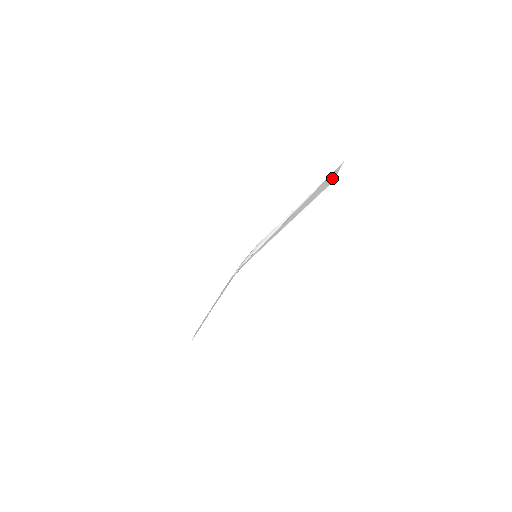
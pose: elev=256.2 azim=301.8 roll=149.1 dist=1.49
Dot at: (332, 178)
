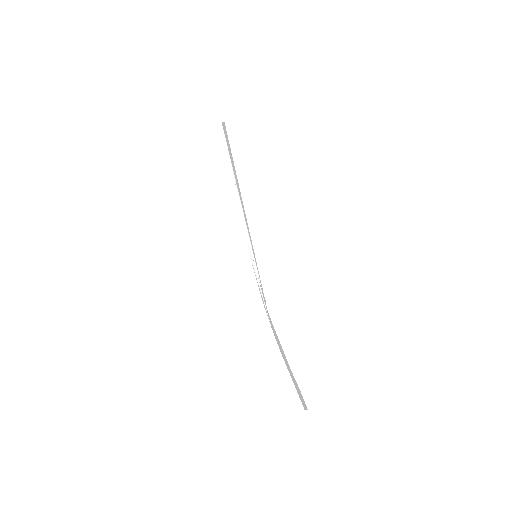
Dot at: (224, 128)
